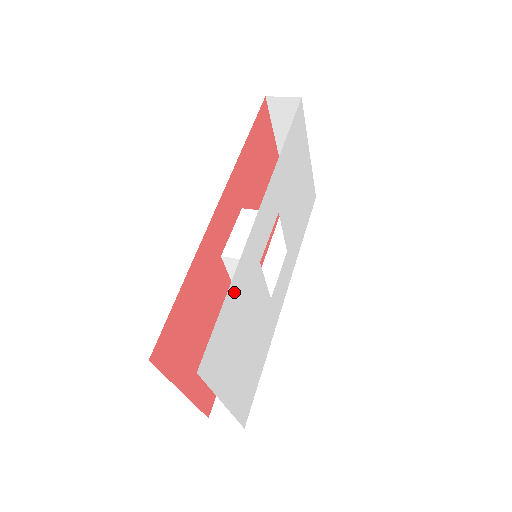
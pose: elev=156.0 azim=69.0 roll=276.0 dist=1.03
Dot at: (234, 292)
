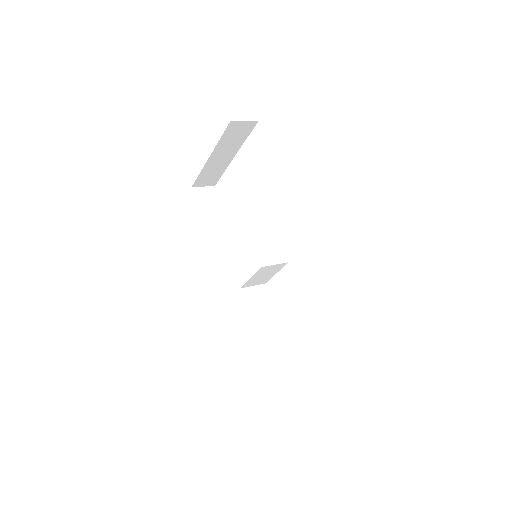
Dot at: occluded
